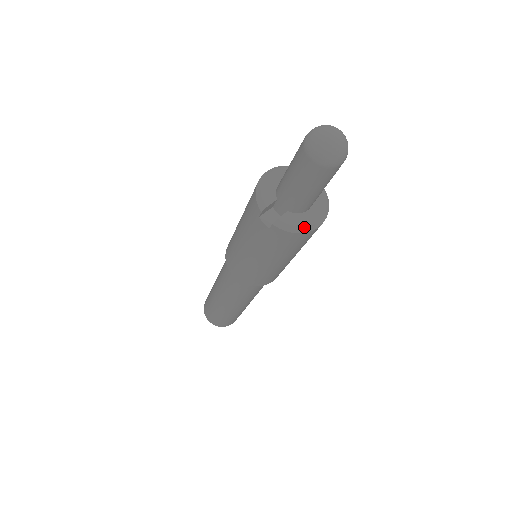
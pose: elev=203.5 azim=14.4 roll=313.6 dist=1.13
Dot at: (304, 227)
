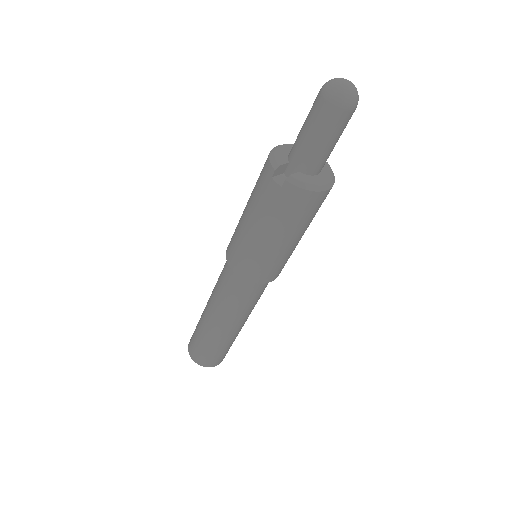
Dot at: (314, 185)
